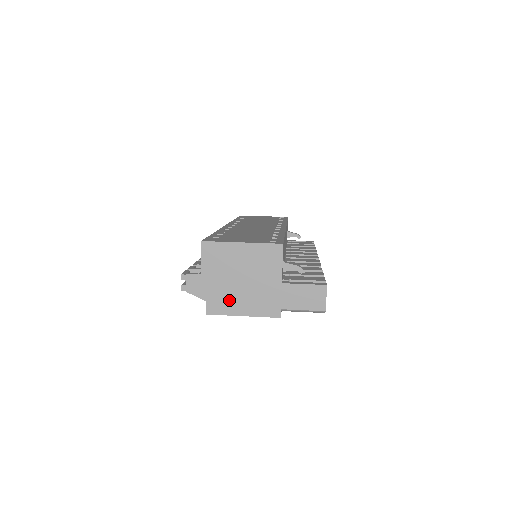
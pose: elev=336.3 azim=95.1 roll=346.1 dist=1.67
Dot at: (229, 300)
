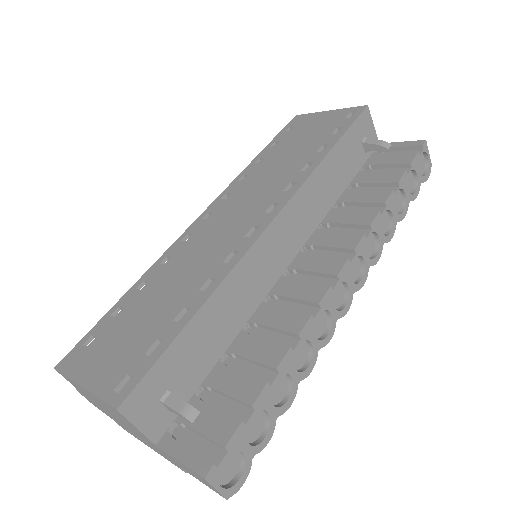
Dot at: (127, 429)
